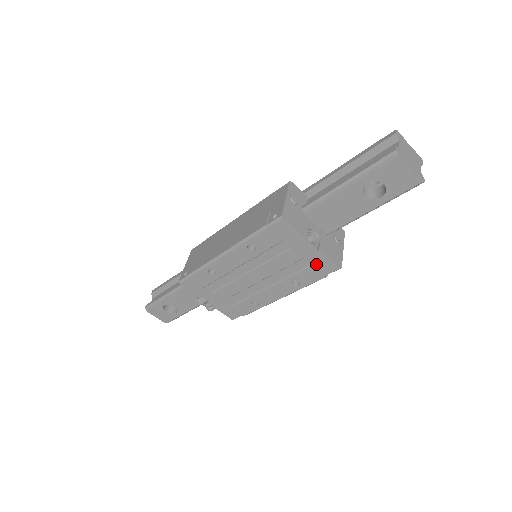
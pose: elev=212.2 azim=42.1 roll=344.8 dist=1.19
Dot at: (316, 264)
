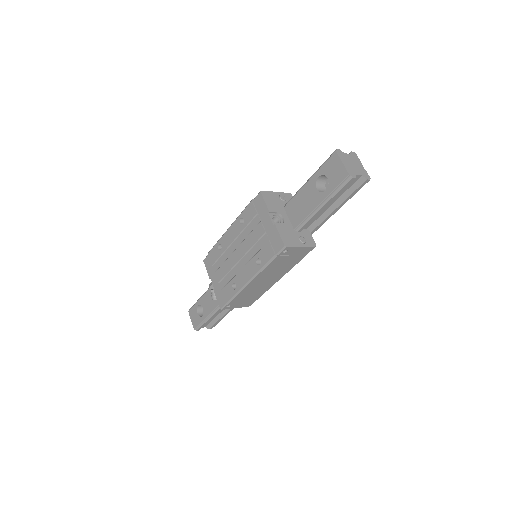
Dot at: (272, 240)
